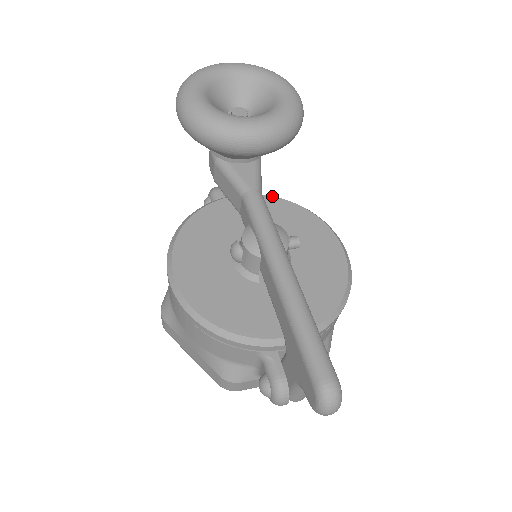
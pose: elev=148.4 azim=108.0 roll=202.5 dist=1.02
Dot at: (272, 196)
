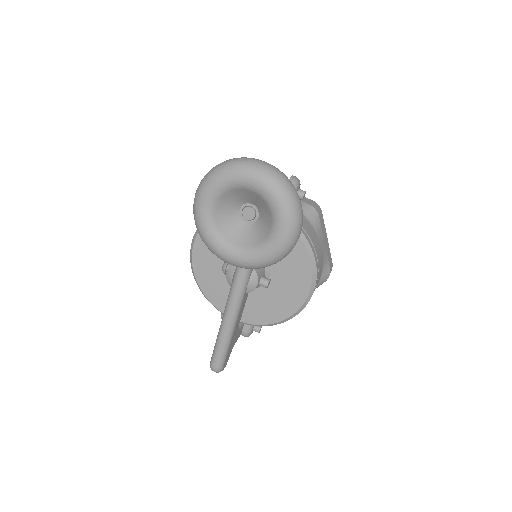
Dot at: occluded
